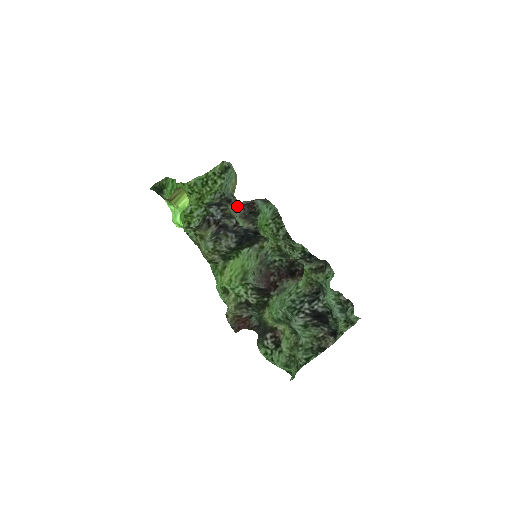
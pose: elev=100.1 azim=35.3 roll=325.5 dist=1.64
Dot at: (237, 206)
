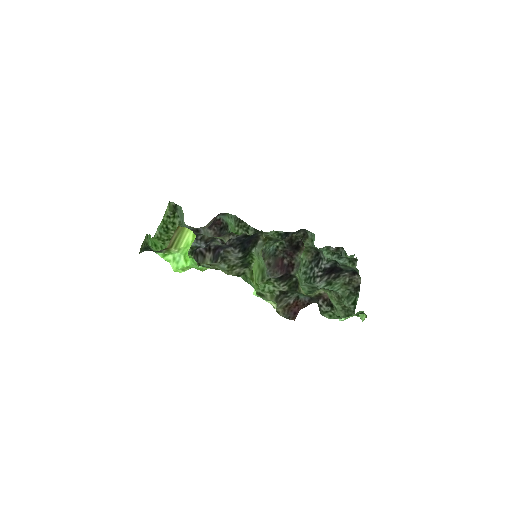
Dot at: (205, 232)
